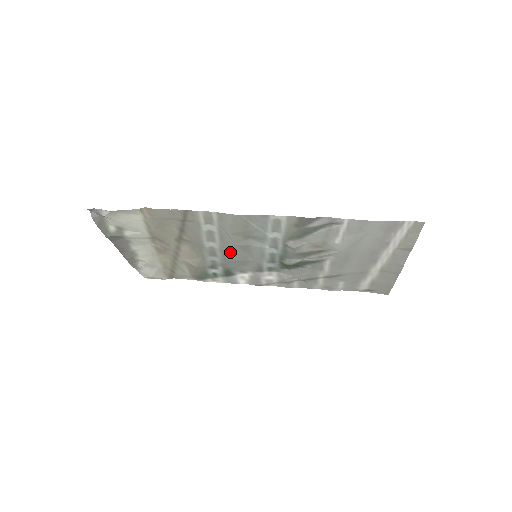
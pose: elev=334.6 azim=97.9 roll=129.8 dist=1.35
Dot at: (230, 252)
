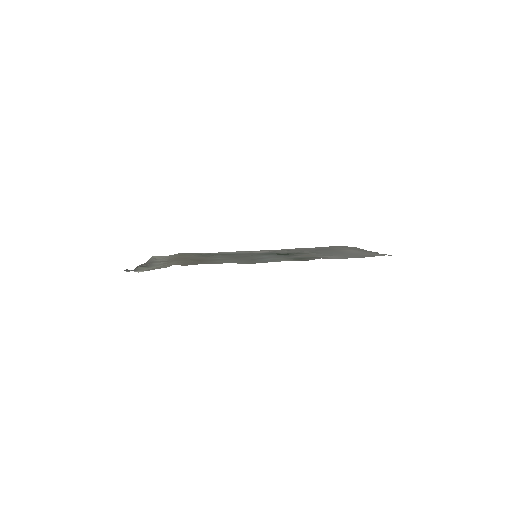
Dot at: (236, 258)
